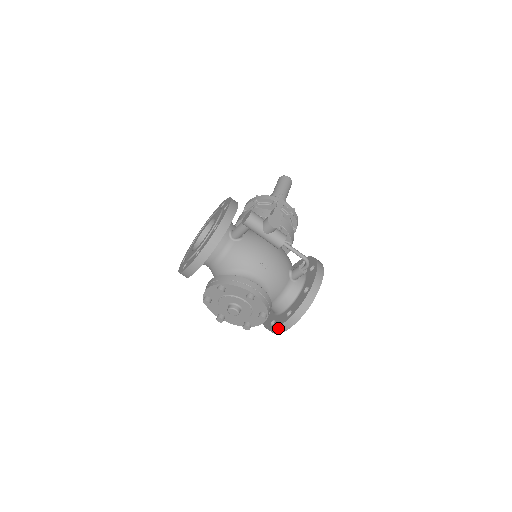
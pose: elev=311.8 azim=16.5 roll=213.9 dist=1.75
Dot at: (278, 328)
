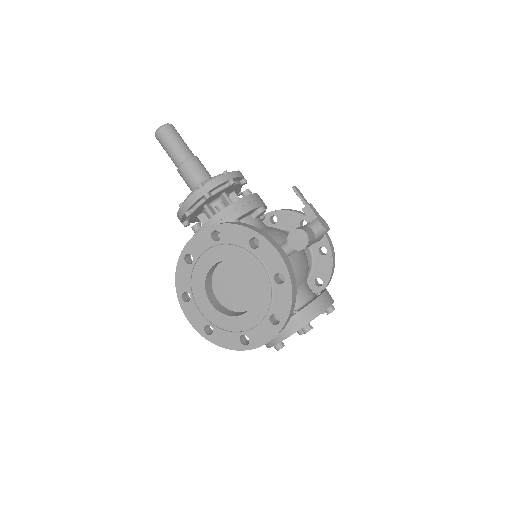
Dot at: occluded
